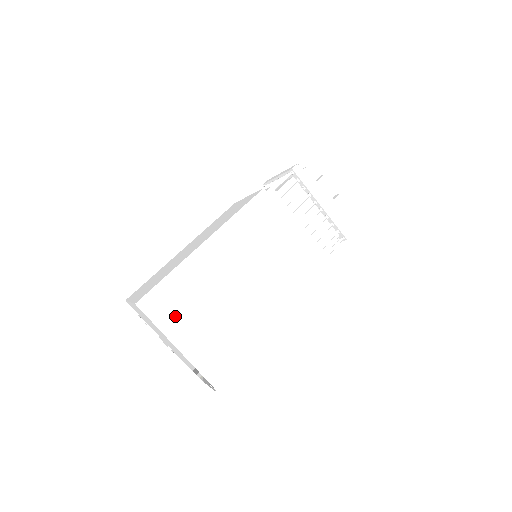
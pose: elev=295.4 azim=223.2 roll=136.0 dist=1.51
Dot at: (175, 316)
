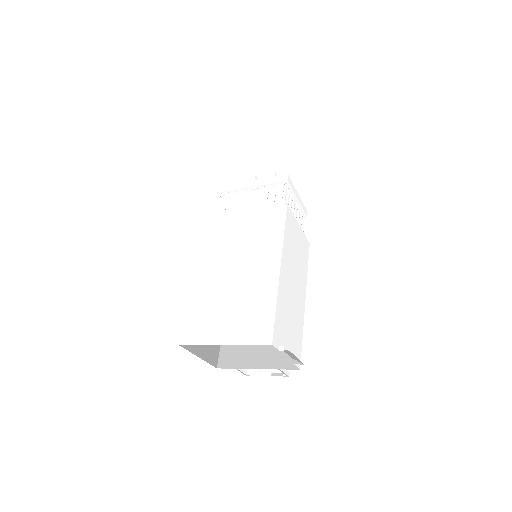
Dot at: (208, 329)
